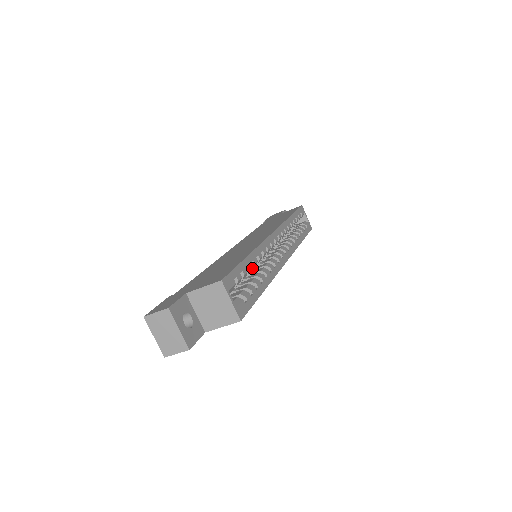
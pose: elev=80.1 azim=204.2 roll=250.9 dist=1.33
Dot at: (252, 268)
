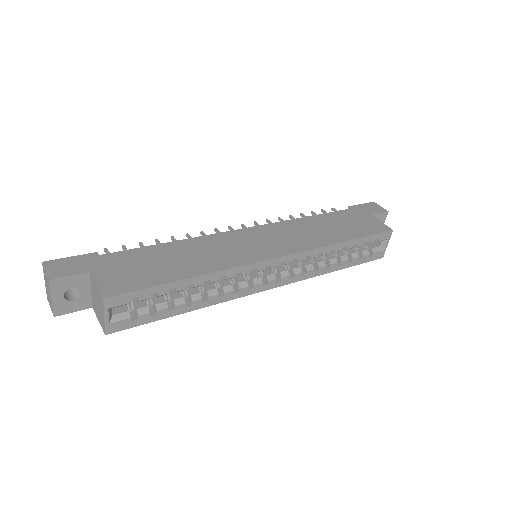
Dot at: (191, 287)
